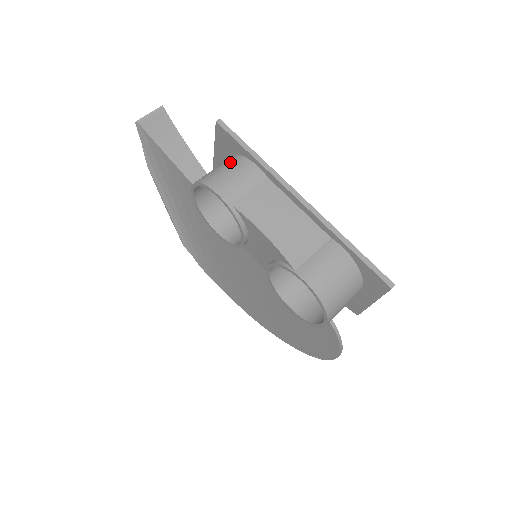
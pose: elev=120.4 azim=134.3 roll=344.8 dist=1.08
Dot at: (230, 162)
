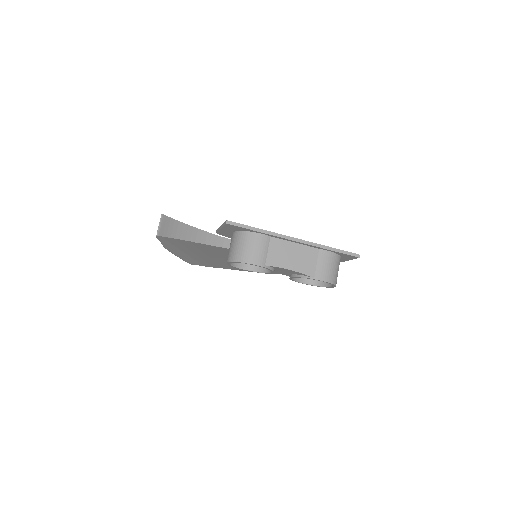
Dot at: (245, 239)
